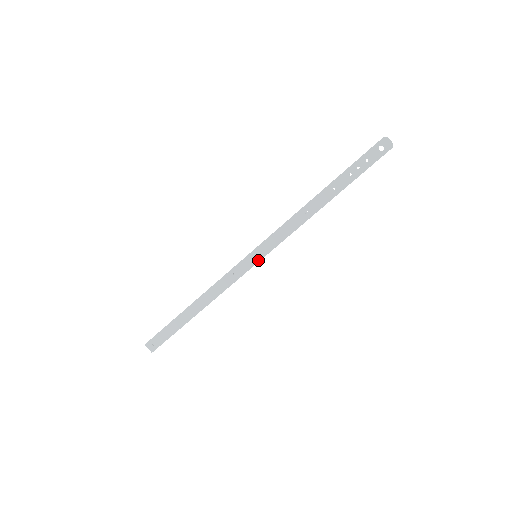
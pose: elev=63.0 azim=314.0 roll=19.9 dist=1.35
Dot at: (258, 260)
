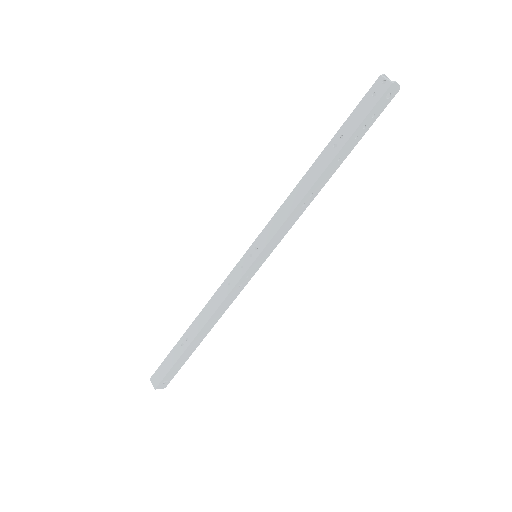
Dot at: (264, 261)
